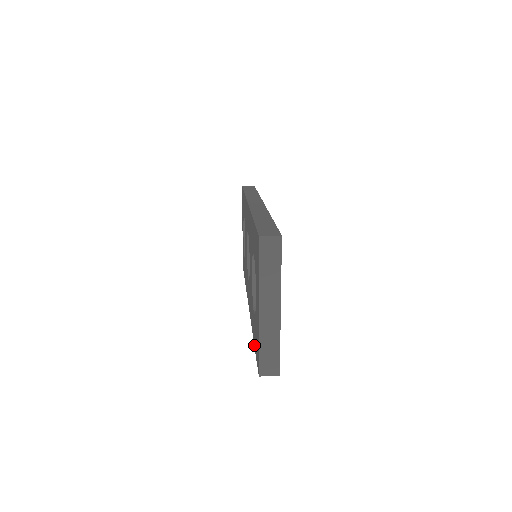
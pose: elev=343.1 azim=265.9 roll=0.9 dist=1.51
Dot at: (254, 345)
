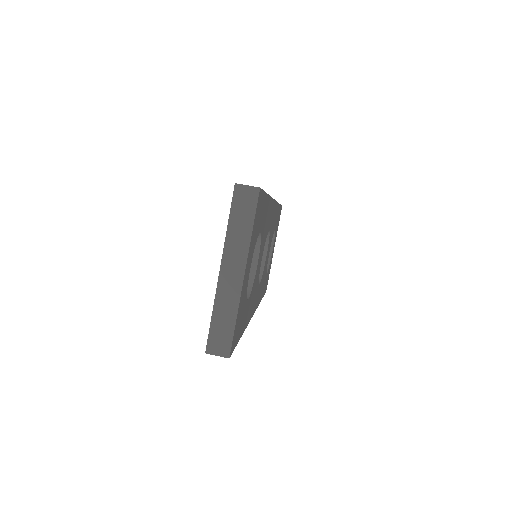
Dot at: occluded
